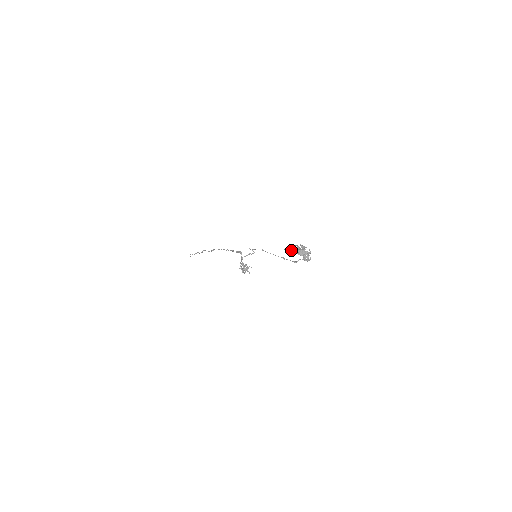
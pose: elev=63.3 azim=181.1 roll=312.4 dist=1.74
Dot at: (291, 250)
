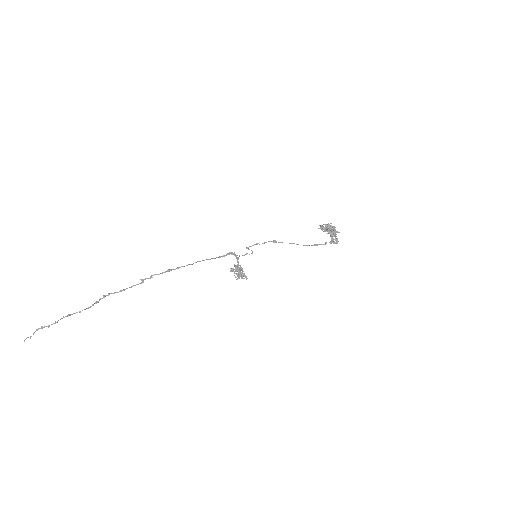
Dot at: (323, 227)
